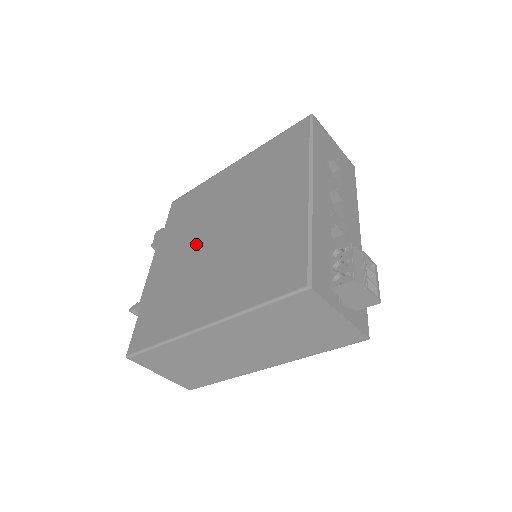
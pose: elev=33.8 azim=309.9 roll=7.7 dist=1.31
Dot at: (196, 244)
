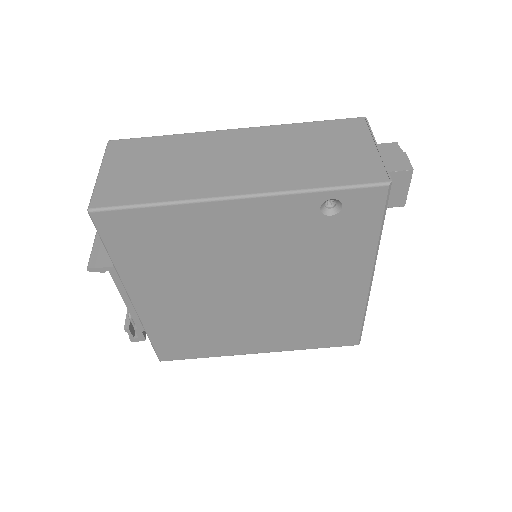
Dot at: occluded
